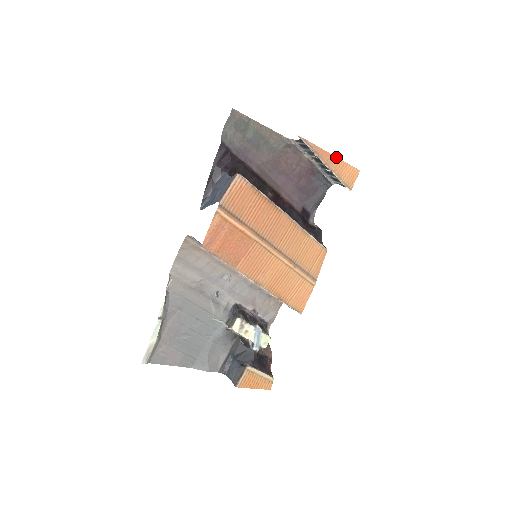
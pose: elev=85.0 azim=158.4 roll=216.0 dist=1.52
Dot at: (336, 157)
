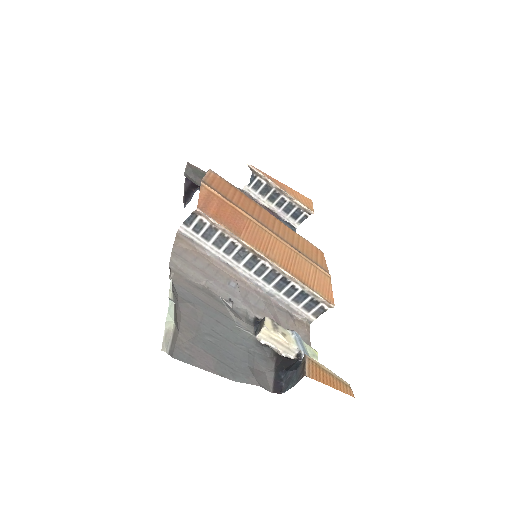
Dot at: (287, 186)
